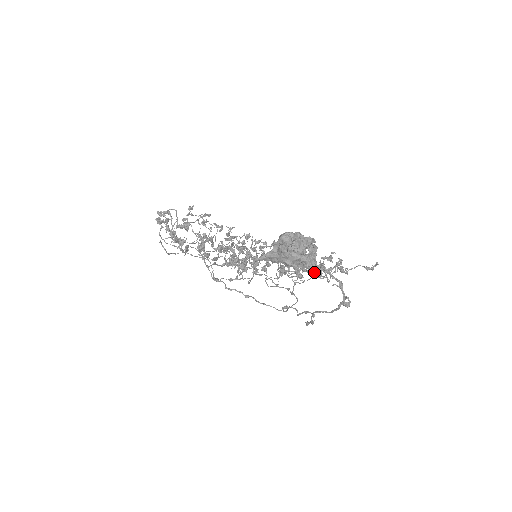
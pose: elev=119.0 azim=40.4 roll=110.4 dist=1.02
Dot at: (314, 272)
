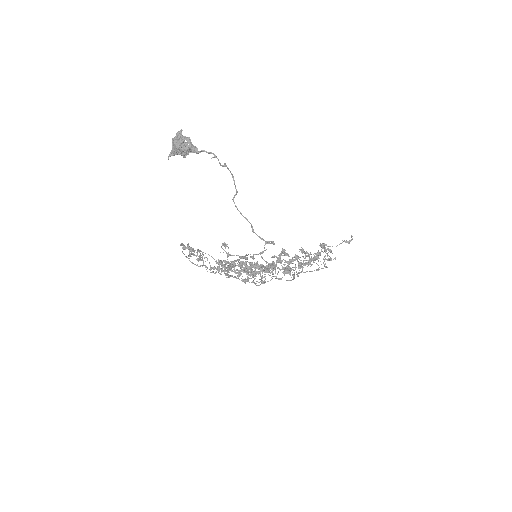
Dot at: (194, 150)
